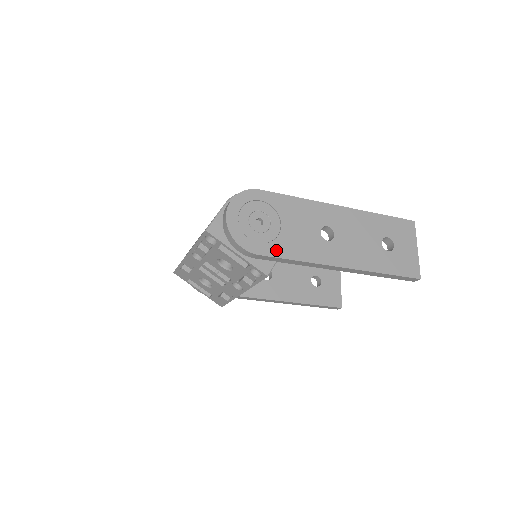
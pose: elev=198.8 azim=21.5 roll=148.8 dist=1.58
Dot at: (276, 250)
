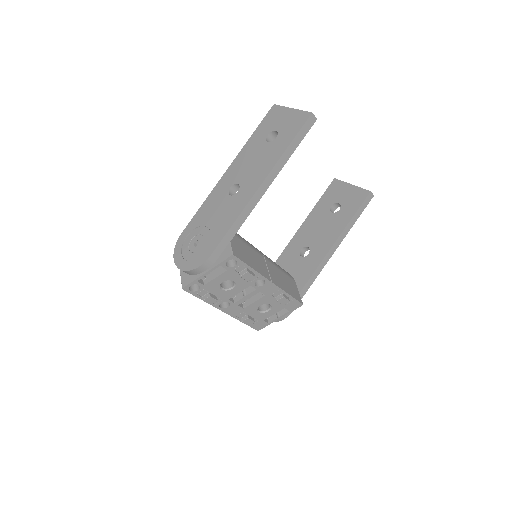
Dot at: (217, 239)
